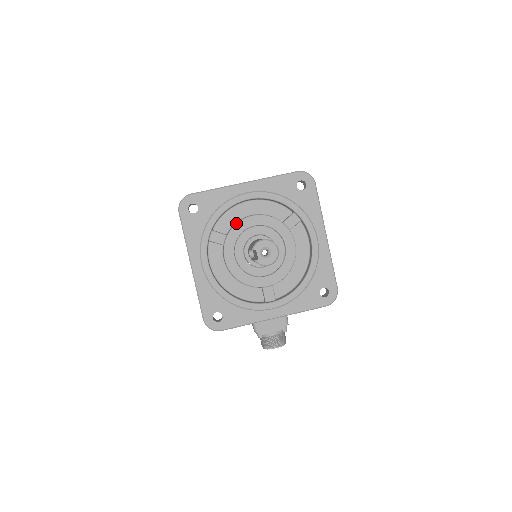
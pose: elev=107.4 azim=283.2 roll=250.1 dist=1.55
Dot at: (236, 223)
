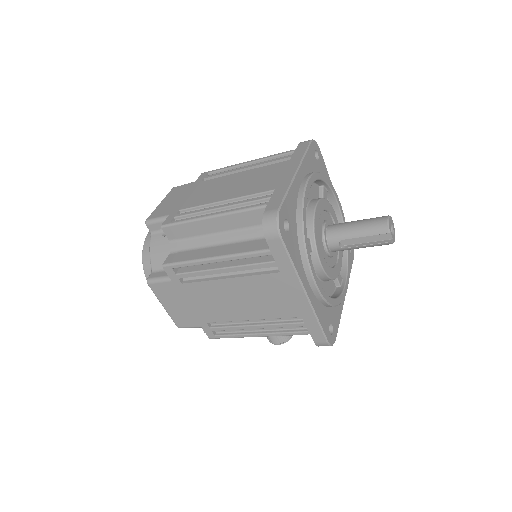
Dot at: (314, 220)
